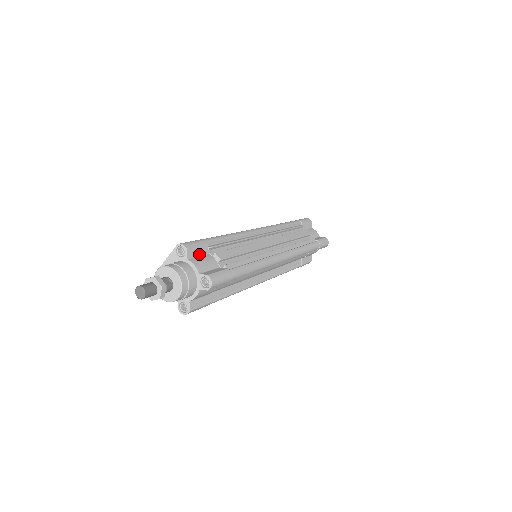
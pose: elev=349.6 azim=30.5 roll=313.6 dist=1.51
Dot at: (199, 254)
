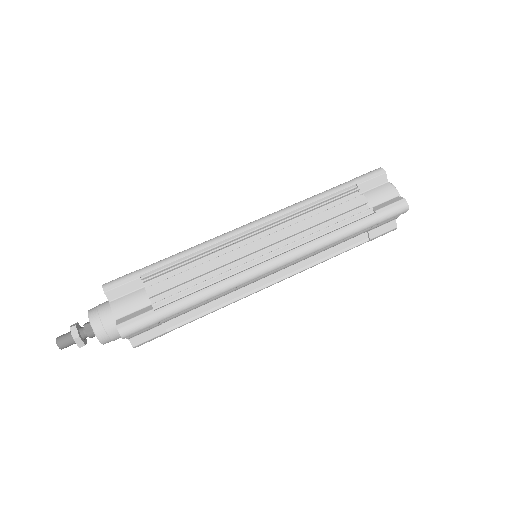
Dot at: (128, 291)
